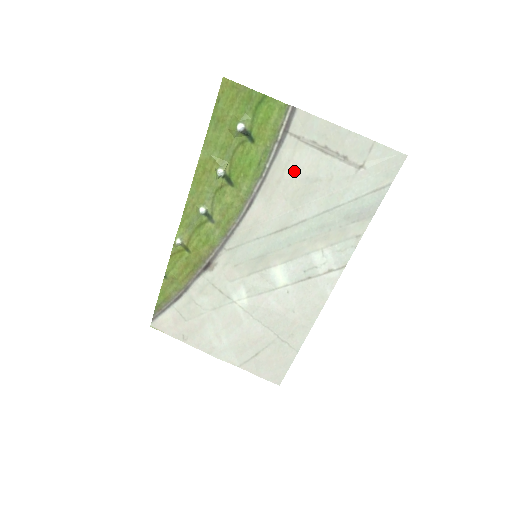
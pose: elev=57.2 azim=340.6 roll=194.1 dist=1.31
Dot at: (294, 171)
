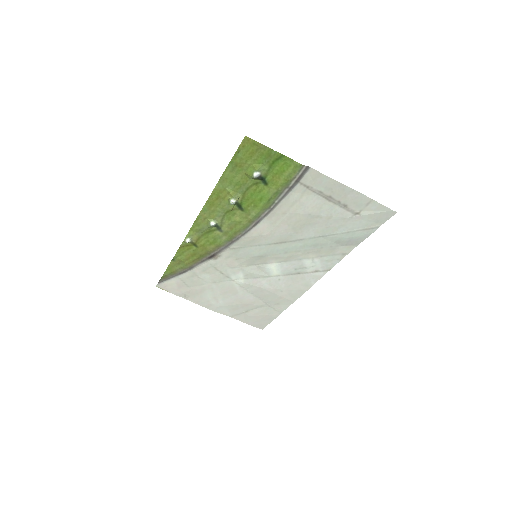
Dot at: (299, 208)
